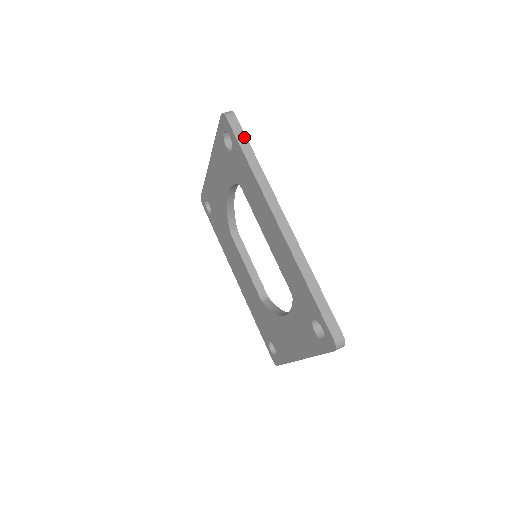
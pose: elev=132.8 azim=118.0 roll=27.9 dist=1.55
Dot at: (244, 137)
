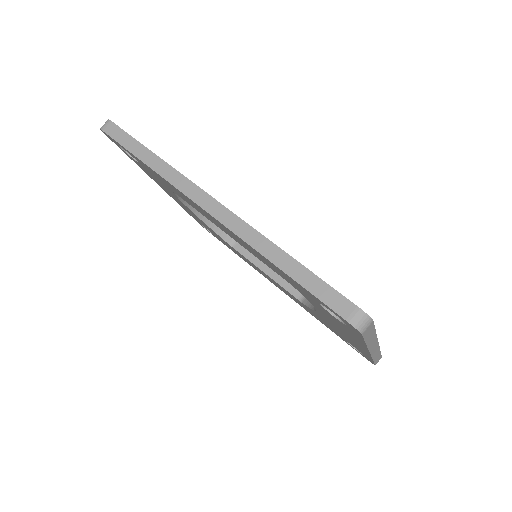
Dot at: (129, 138)
